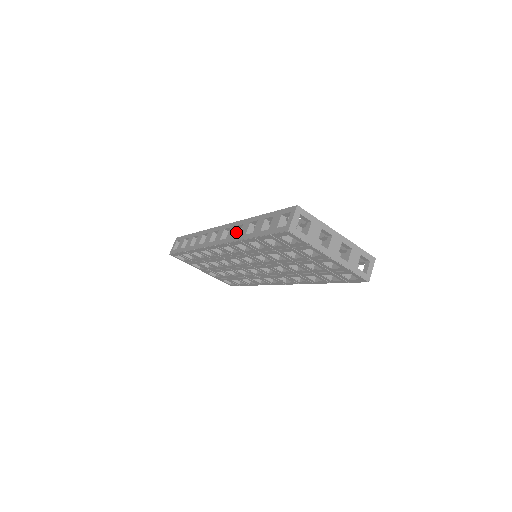
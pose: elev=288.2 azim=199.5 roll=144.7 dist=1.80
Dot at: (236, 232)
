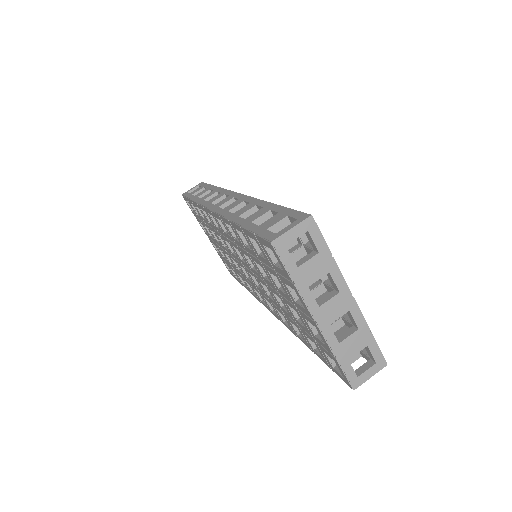
Dot at: (238, 208)
